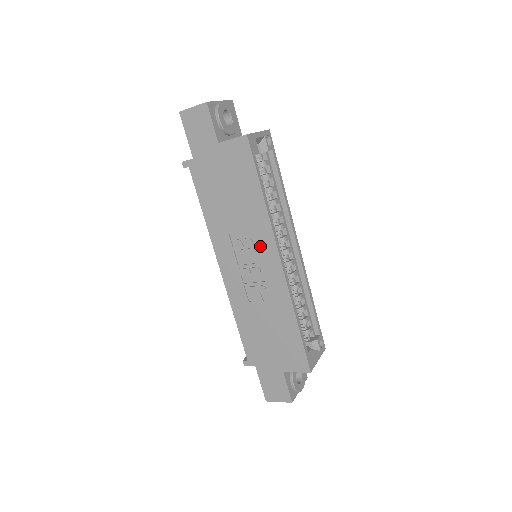
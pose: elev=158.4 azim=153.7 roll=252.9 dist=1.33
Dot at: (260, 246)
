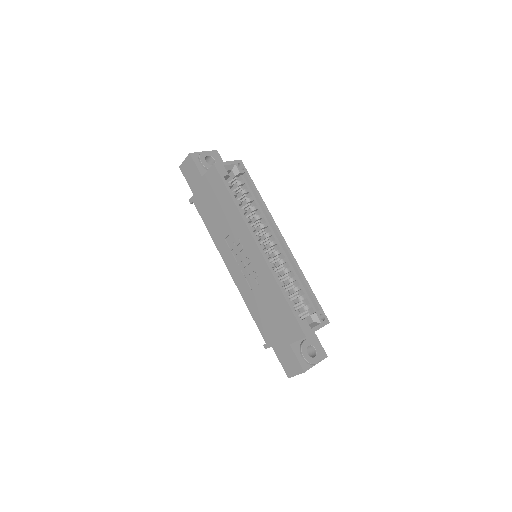
Dot at: (244, 241)
